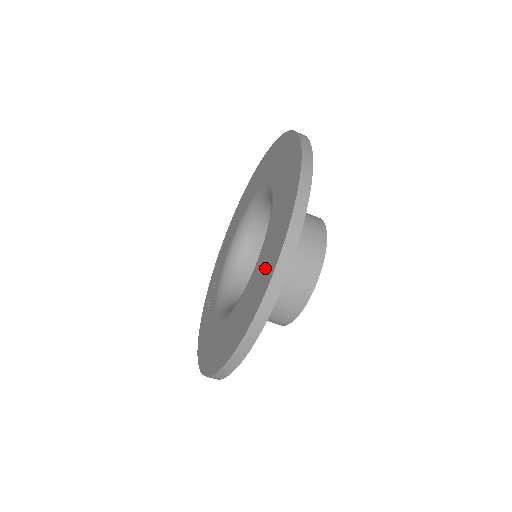
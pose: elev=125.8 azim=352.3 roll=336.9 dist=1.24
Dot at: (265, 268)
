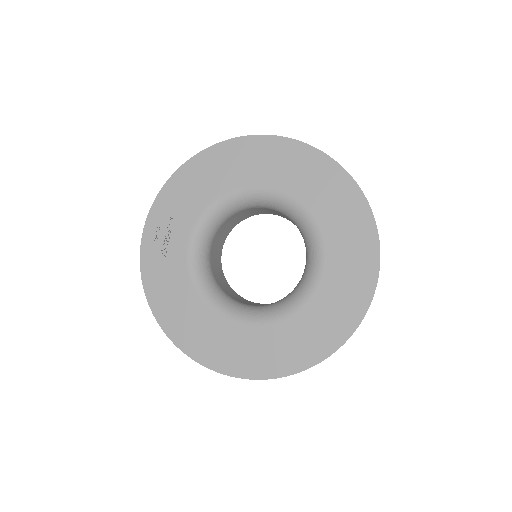
Dot at: (315, 336)
